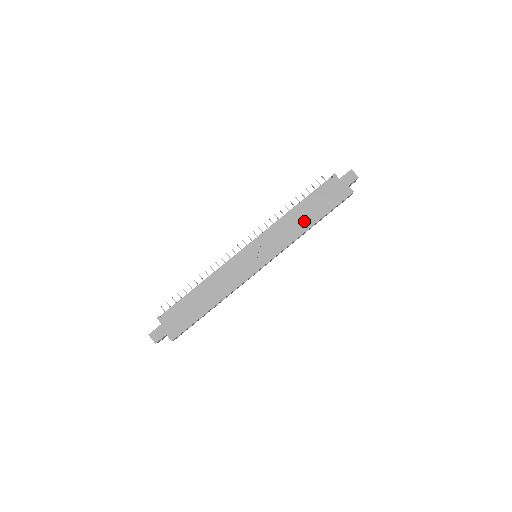
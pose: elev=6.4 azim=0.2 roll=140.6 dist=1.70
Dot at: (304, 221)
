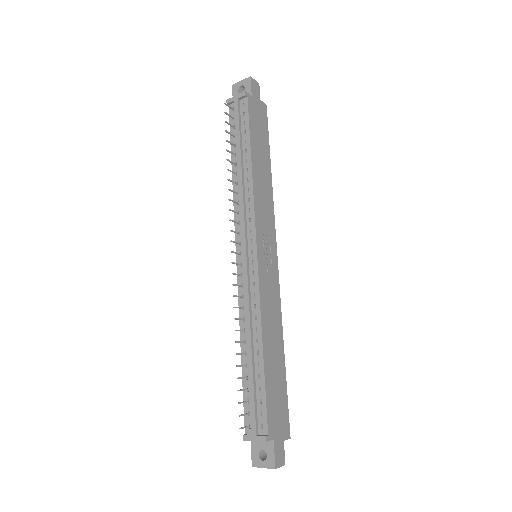
Dot at: (265, 173)
